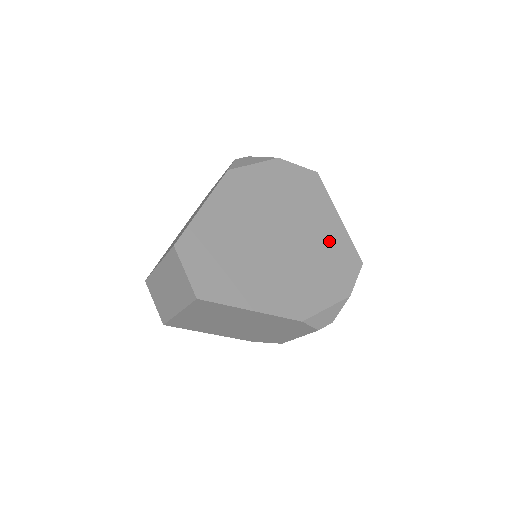
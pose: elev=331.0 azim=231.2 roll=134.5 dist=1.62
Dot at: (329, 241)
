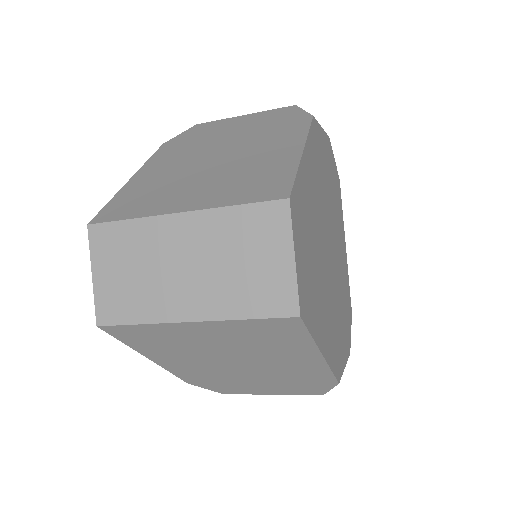
Dot at: (344, 273)
